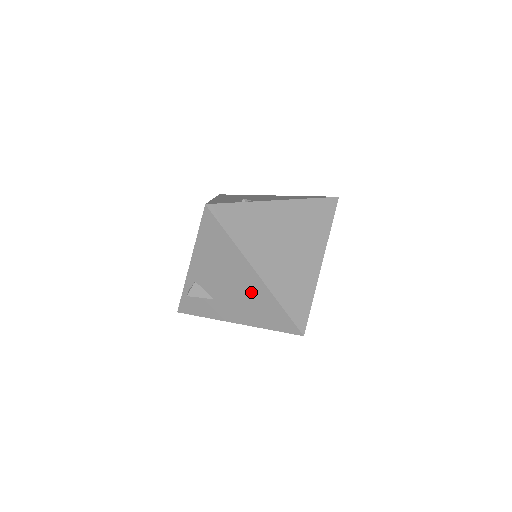
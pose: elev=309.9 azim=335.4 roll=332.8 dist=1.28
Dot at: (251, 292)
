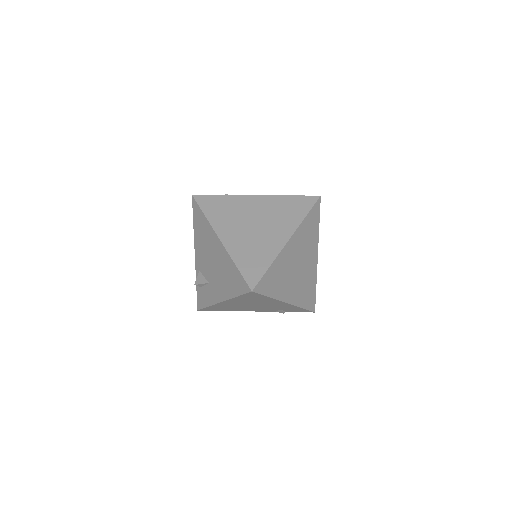
Dot at: (221, 261)
